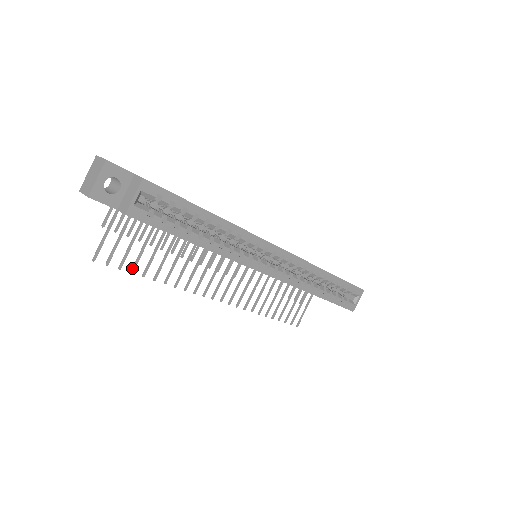
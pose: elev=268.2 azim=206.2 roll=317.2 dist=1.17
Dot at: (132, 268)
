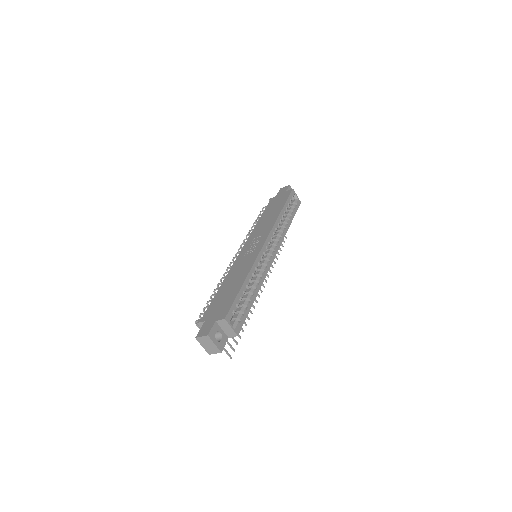
Dot at: (239, 337)
